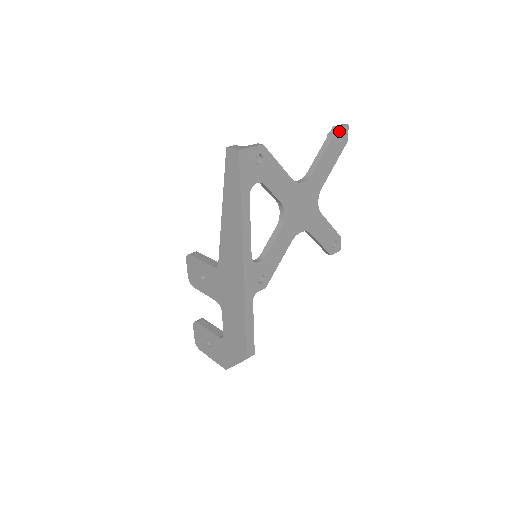
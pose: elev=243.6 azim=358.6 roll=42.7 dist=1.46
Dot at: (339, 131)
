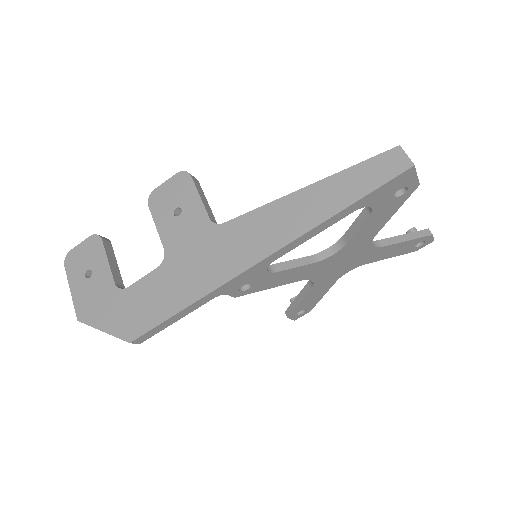
Dot at: (428, 238)
